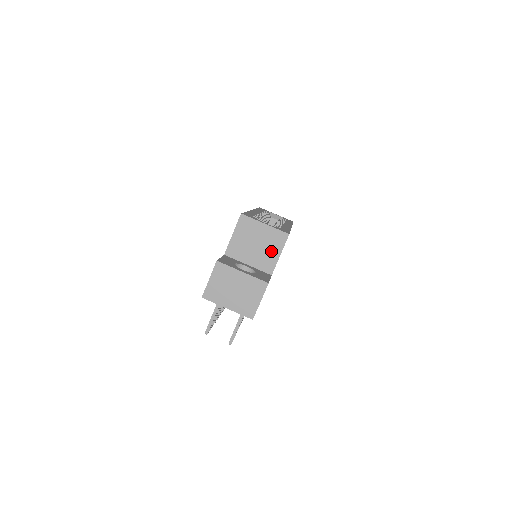
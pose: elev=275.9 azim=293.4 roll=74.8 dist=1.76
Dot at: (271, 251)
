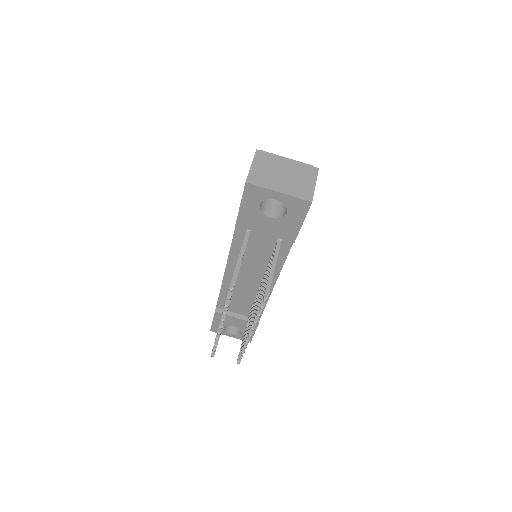
Dot at: occluded
